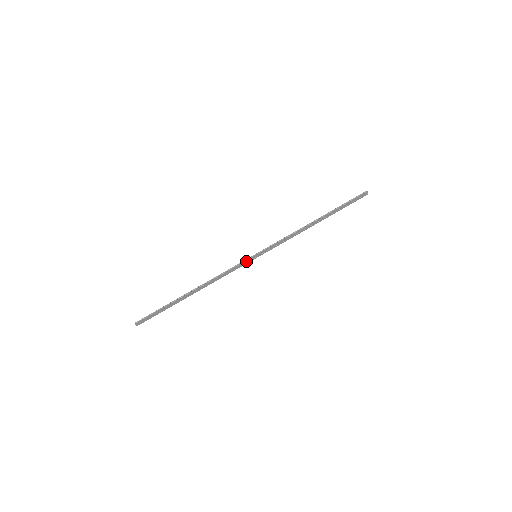
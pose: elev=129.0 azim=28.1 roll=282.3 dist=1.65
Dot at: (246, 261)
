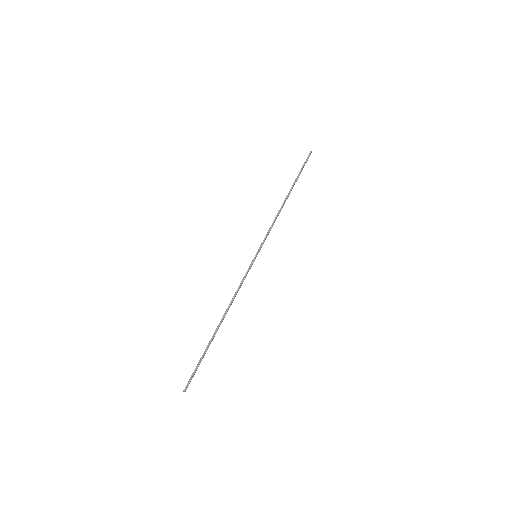
Dot at: (251, 266)
